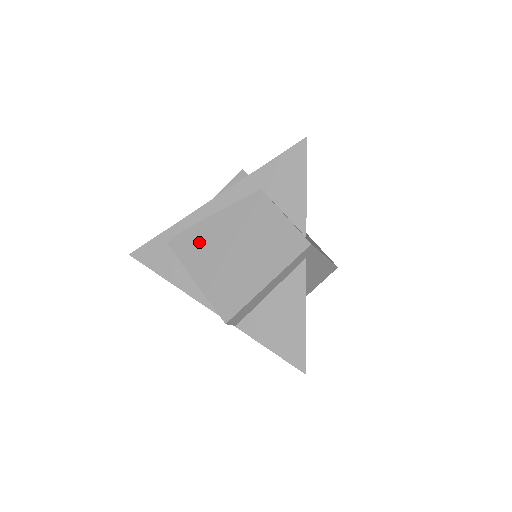
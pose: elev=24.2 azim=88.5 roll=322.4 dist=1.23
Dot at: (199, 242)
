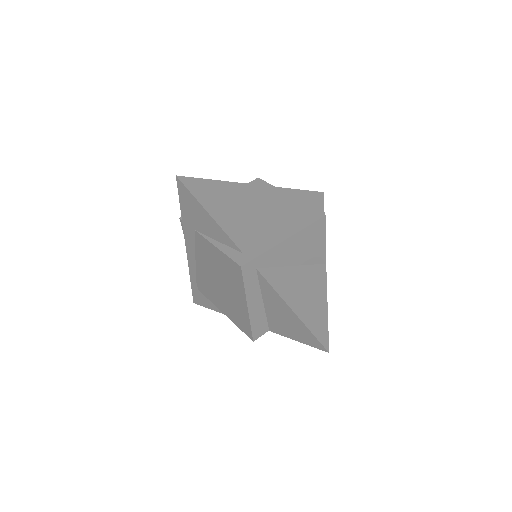
Dot at: (206, 284)
